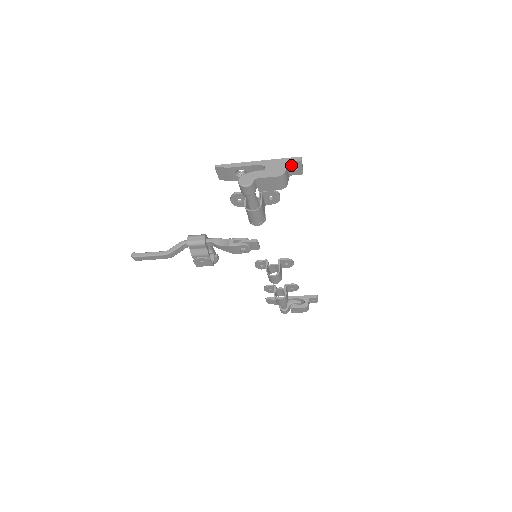
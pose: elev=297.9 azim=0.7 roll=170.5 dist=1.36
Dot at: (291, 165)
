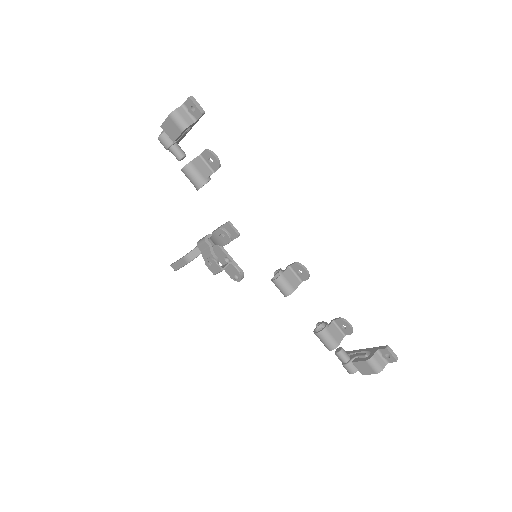
Dot at: (188, 107)
